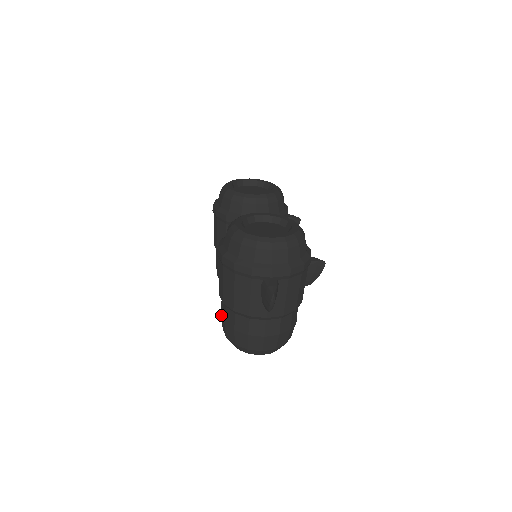
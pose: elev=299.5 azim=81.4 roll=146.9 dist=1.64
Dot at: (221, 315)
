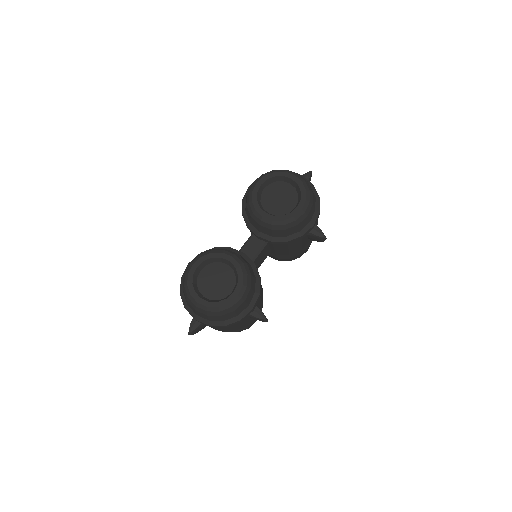
Dot at: occluded
